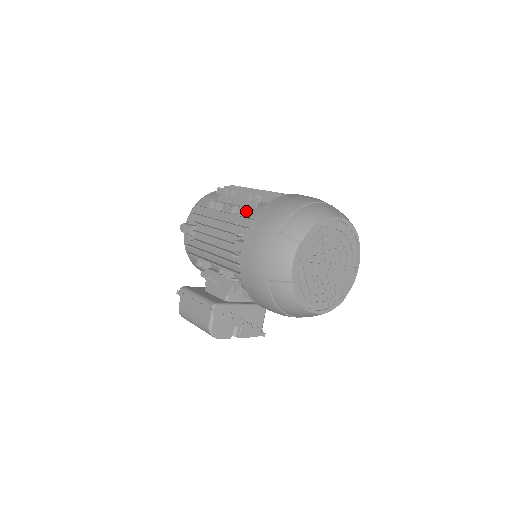
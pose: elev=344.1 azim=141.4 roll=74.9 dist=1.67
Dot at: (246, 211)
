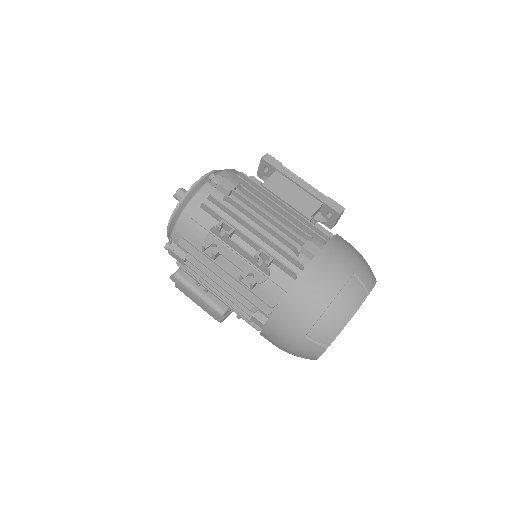
Dot at: (258, 281)
